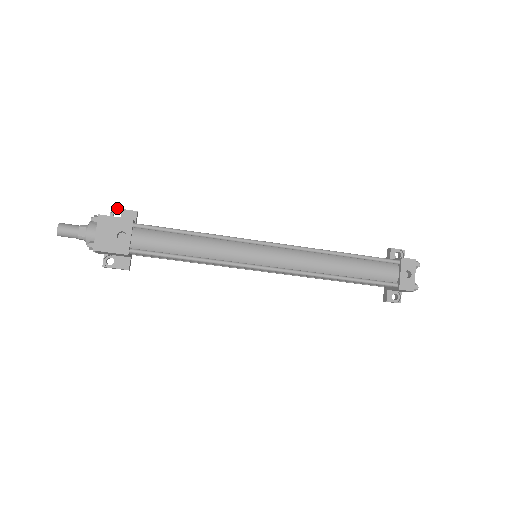
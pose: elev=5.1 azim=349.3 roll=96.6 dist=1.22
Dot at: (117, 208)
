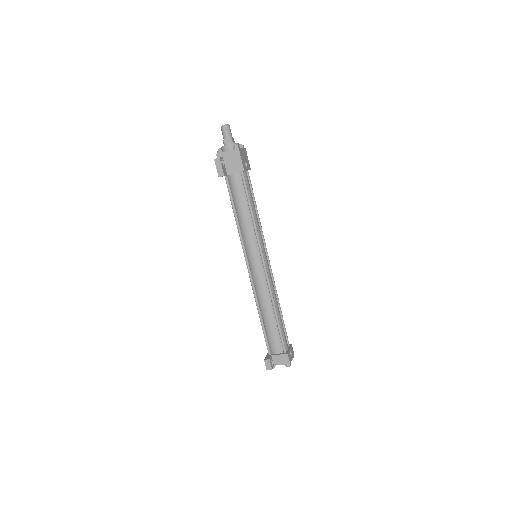
Dot at: occluded
